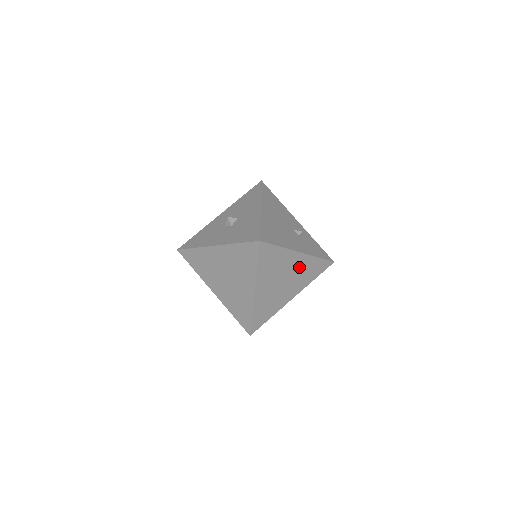
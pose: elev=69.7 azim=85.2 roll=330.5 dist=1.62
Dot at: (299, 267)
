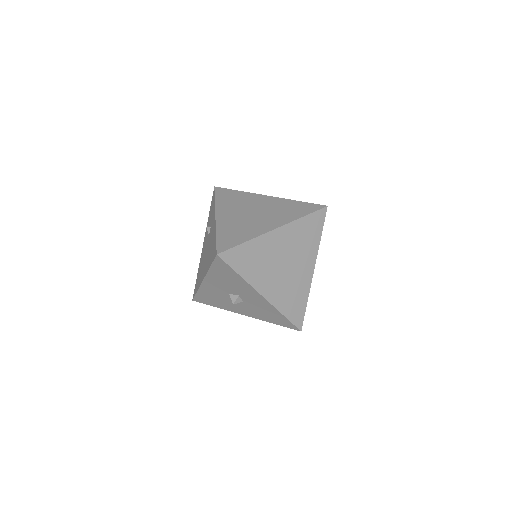
Dot at: (299, 279)
